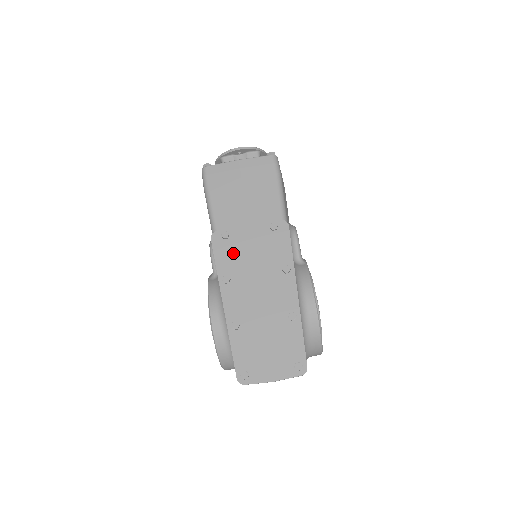
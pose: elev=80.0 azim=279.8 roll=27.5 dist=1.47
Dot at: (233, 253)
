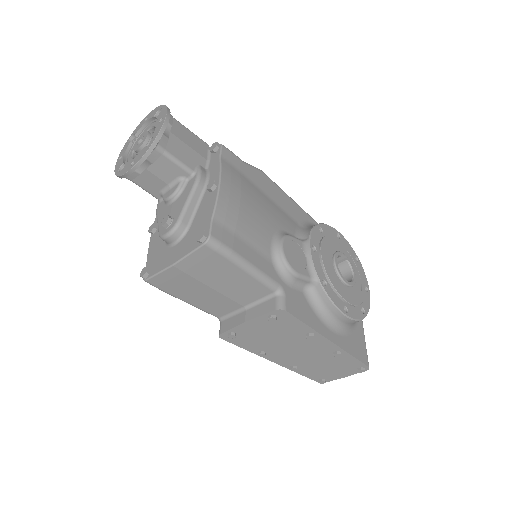
Dot at: (251, 340)
